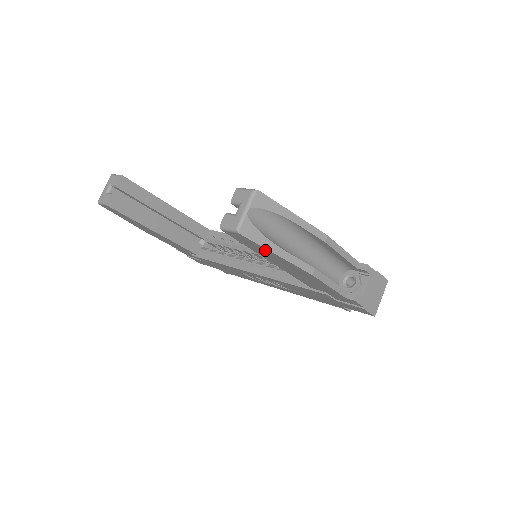
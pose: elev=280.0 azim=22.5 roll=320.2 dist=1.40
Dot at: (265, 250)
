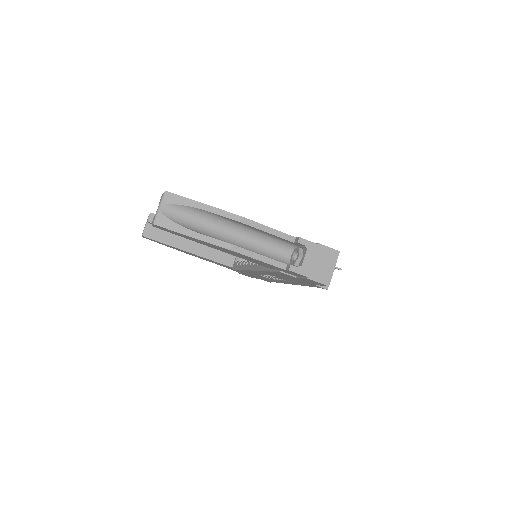
Dot at: (185, 235)
